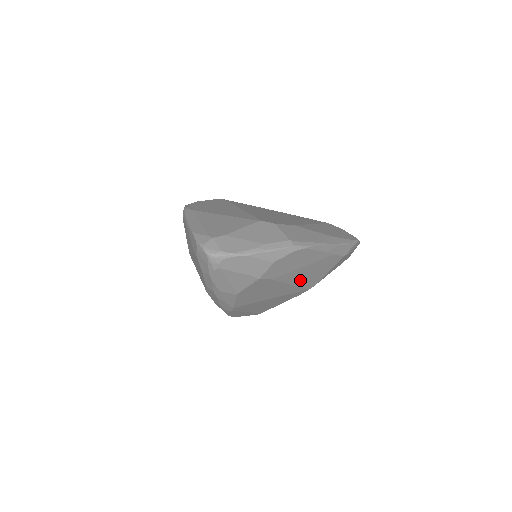
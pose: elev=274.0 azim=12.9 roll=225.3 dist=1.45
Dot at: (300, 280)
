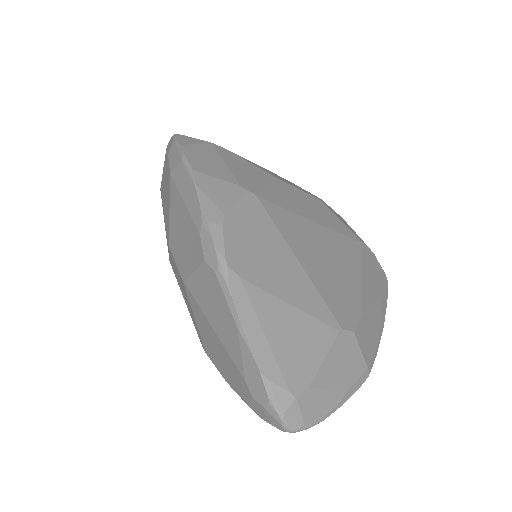
Dot at: occluded
